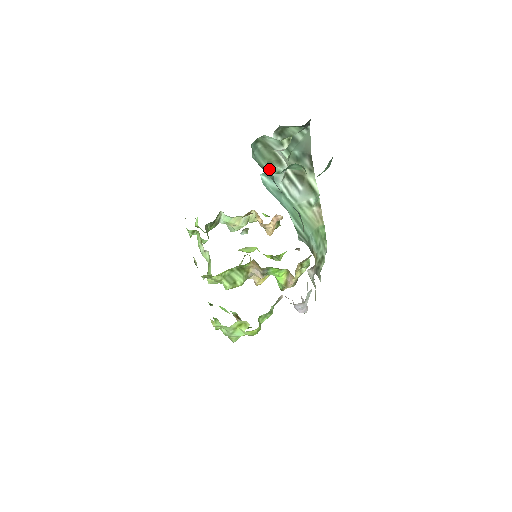
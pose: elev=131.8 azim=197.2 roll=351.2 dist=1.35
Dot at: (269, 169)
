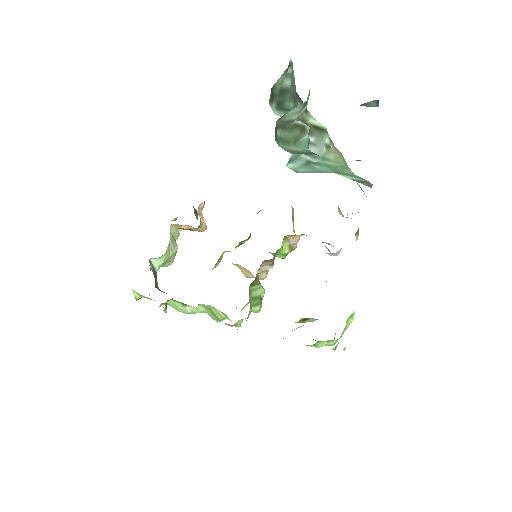
Dot at: (301, 149)
